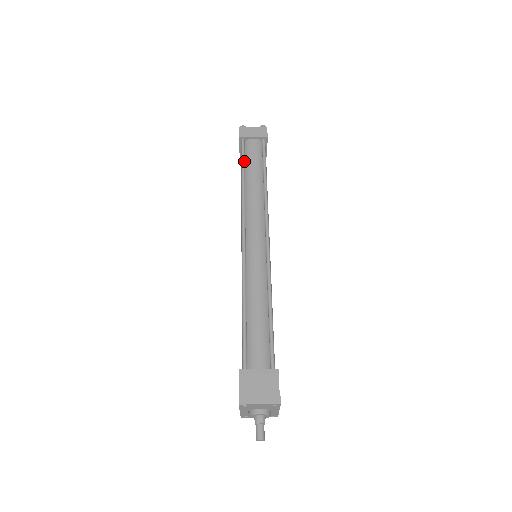
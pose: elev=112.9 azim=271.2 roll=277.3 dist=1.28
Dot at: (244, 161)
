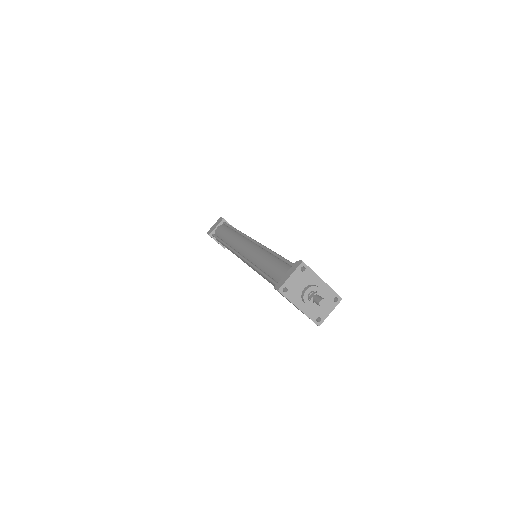
Dot at: (218, 238)
